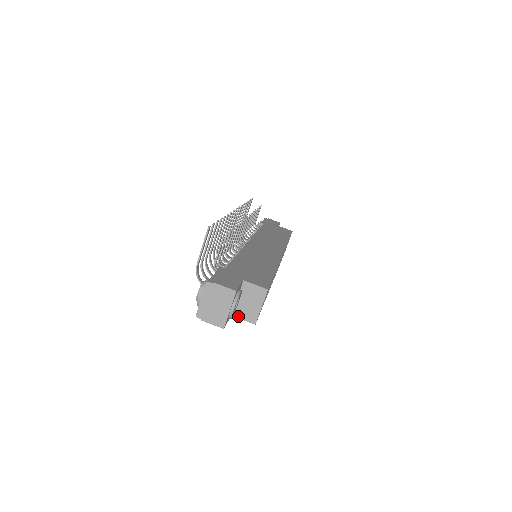
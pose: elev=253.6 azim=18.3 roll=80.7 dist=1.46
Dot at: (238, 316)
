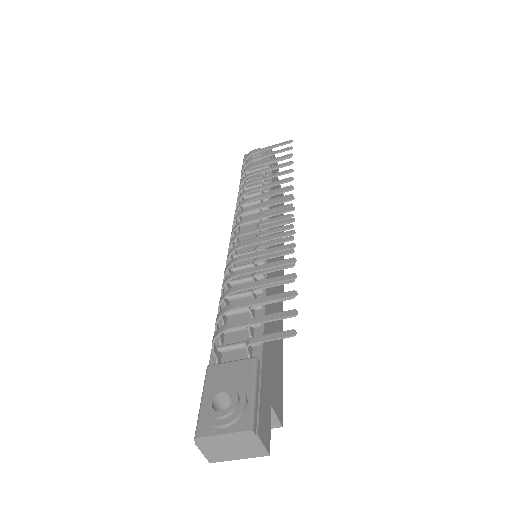
Dot at: occluded
